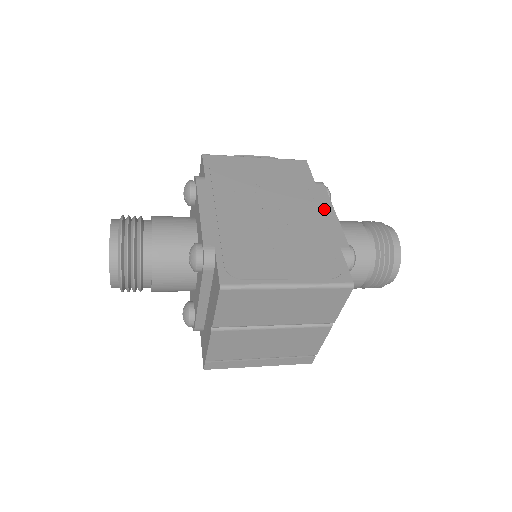
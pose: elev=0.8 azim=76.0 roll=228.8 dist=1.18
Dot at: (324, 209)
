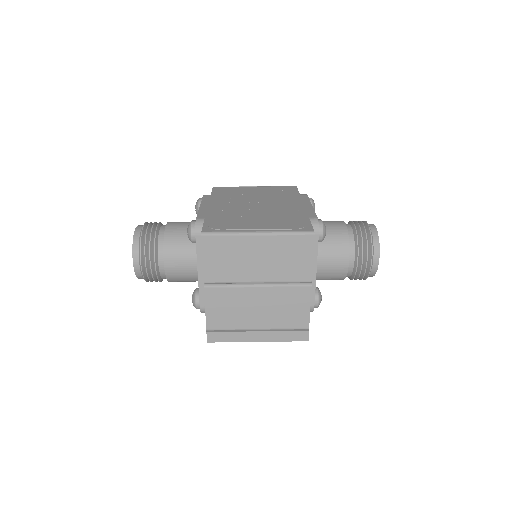
Dot at: (302, 203)
